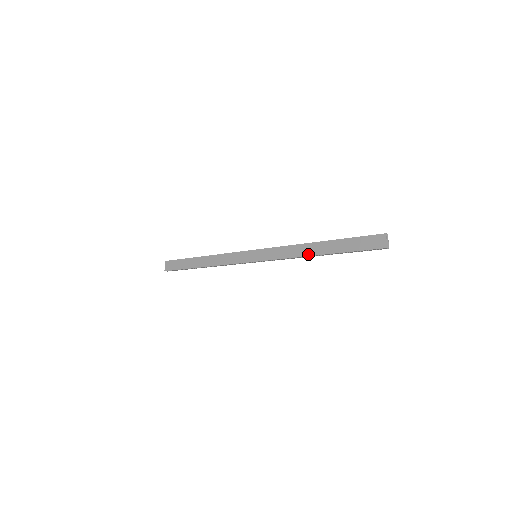
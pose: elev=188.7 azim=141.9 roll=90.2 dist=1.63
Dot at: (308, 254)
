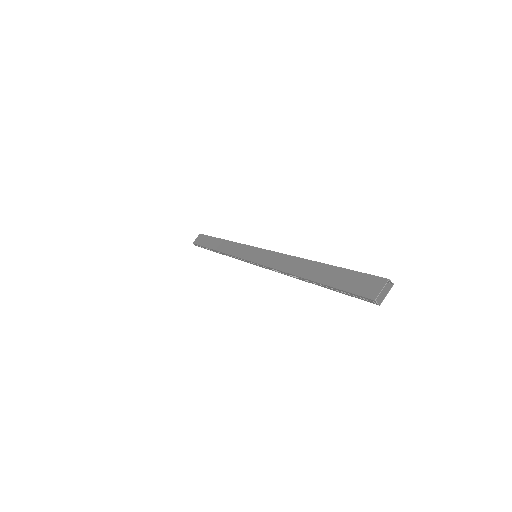
Dot at: (294, 272)
